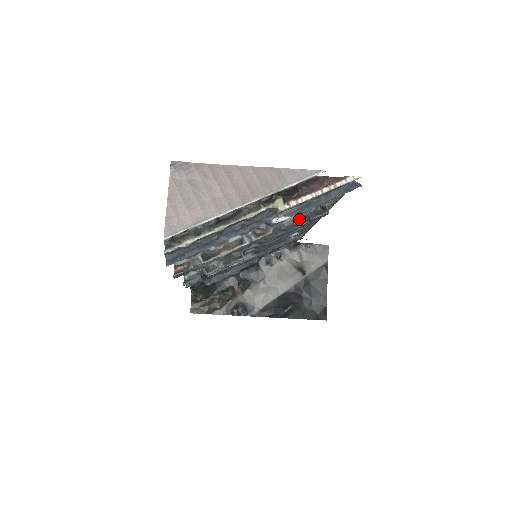
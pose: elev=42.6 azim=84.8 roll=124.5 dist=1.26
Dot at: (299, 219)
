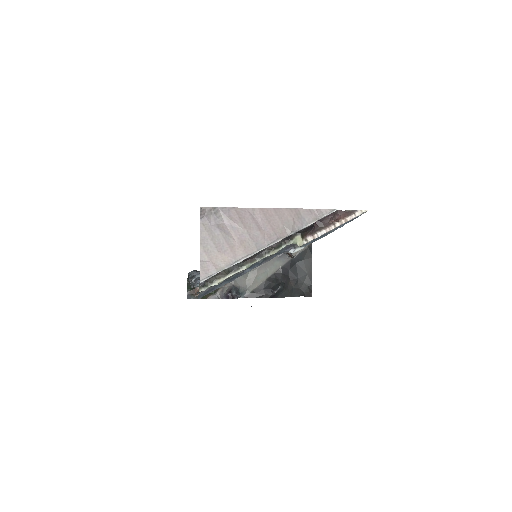
Dot at: occluded
